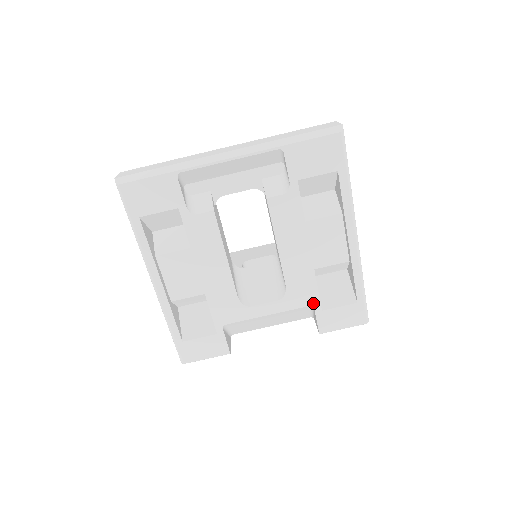
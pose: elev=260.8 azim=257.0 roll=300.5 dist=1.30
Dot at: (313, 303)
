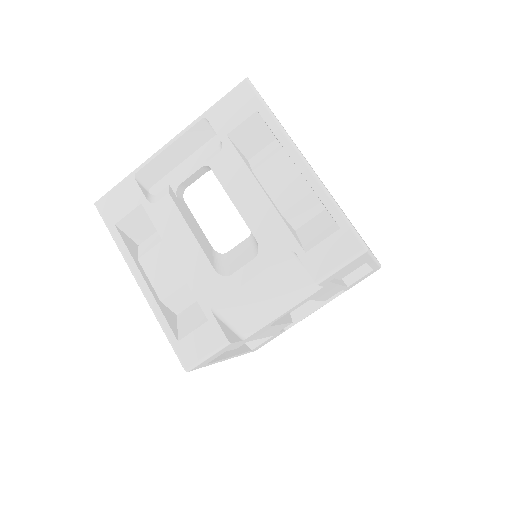
Dot at: (292, 247)
